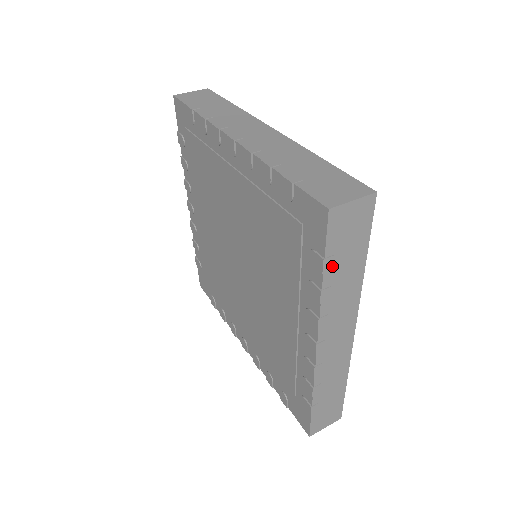
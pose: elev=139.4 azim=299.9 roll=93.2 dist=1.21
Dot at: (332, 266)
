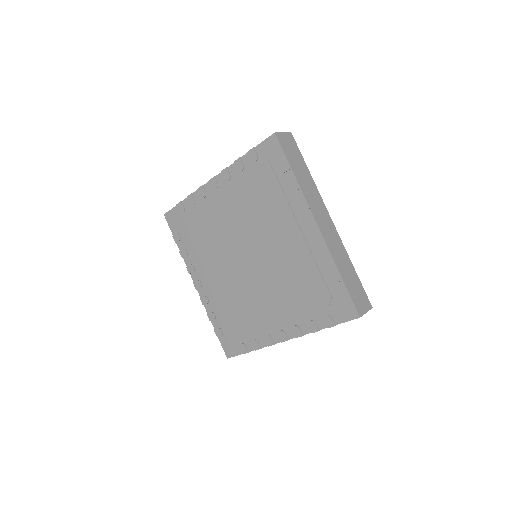
Dot at: (293, 165)
